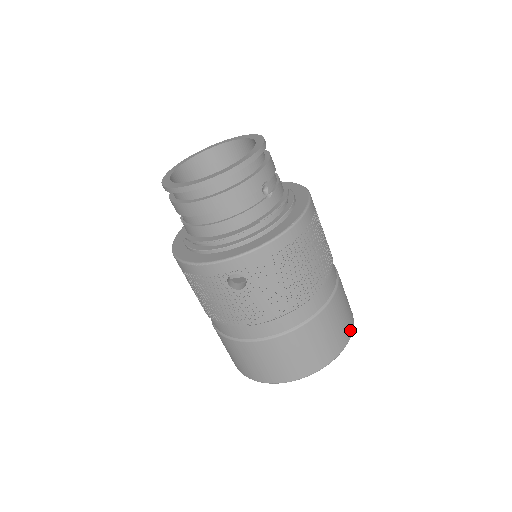
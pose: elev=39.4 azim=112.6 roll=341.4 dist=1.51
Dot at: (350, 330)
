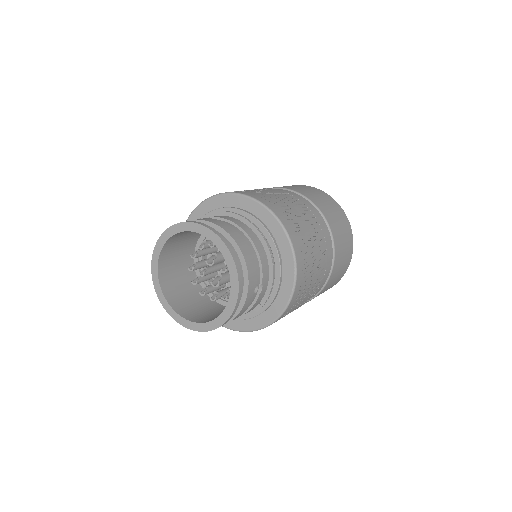
Dot at: (351, 250)
